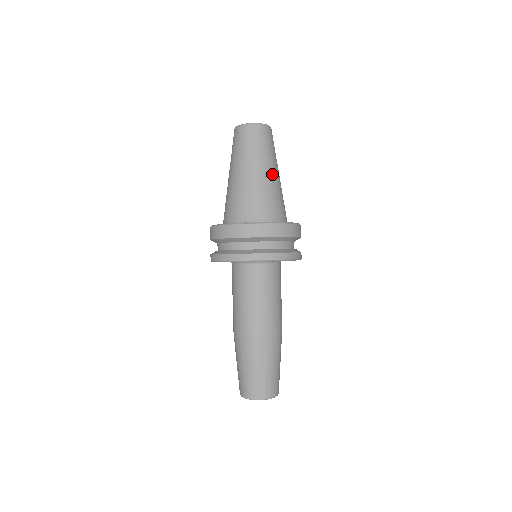
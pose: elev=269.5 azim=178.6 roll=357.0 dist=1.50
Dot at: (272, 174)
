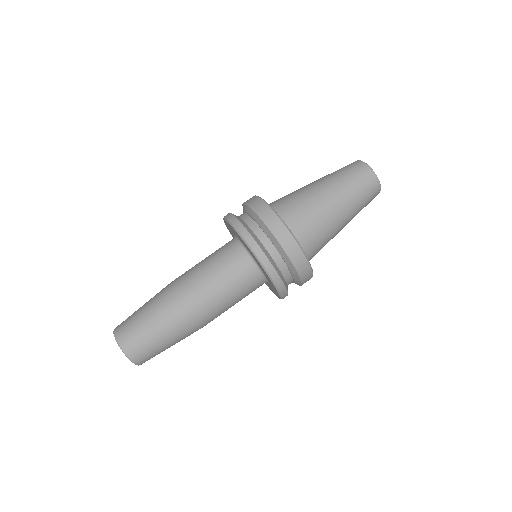
Dot at: (343, 223)
